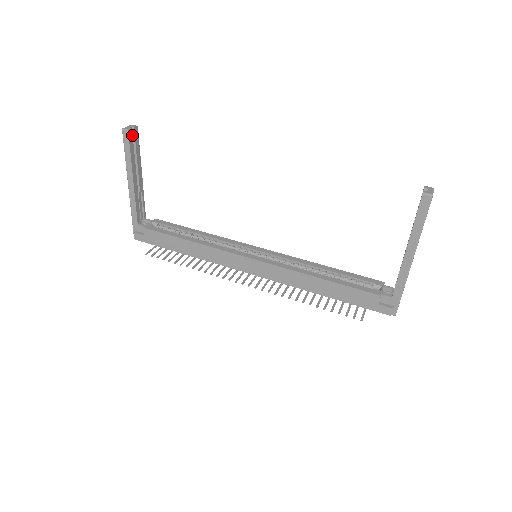
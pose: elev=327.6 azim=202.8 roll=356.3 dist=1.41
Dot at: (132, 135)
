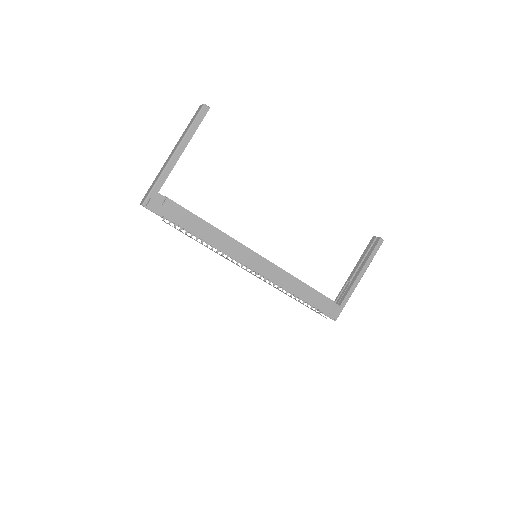
Dot at: (205, 113)
